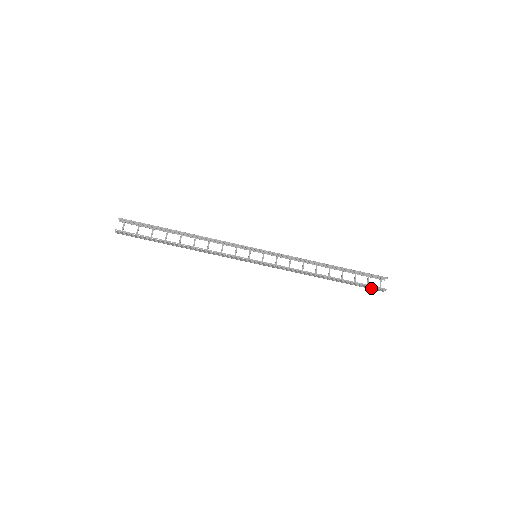
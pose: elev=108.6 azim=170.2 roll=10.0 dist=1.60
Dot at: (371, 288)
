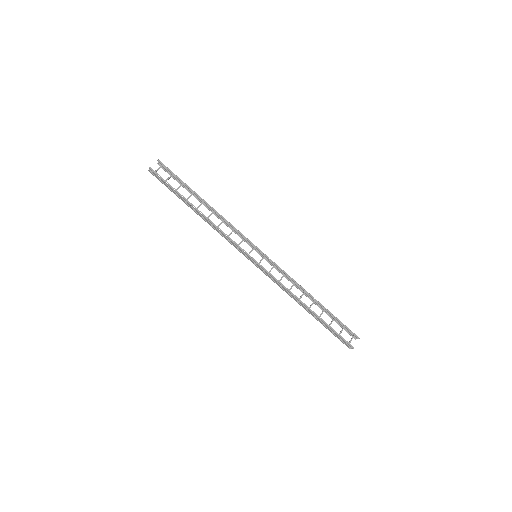
Dot at: (341, 340)
